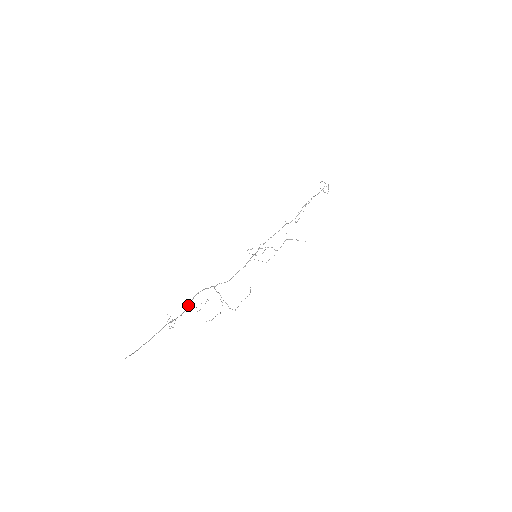
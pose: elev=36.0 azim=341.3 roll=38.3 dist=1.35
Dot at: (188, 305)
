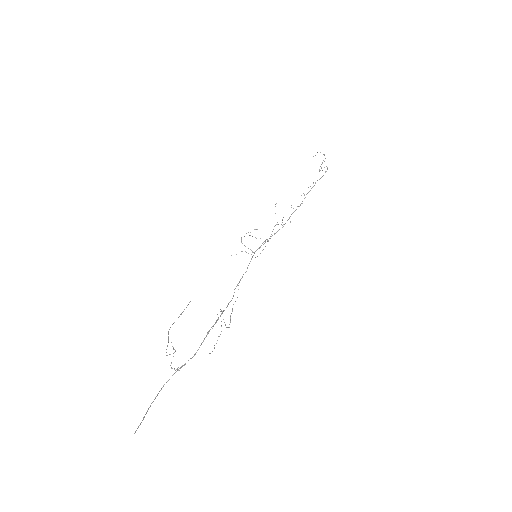
Dot at: (201, 344)
